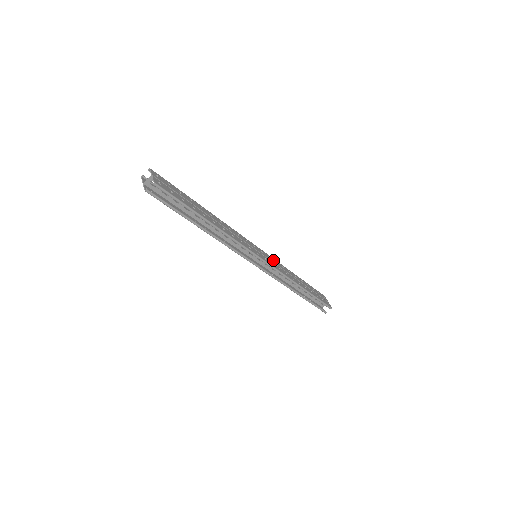
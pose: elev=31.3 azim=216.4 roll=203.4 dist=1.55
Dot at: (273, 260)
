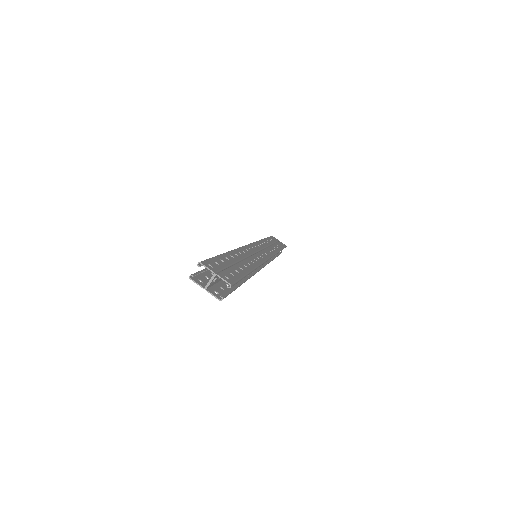
Dot at: (259, 245)
